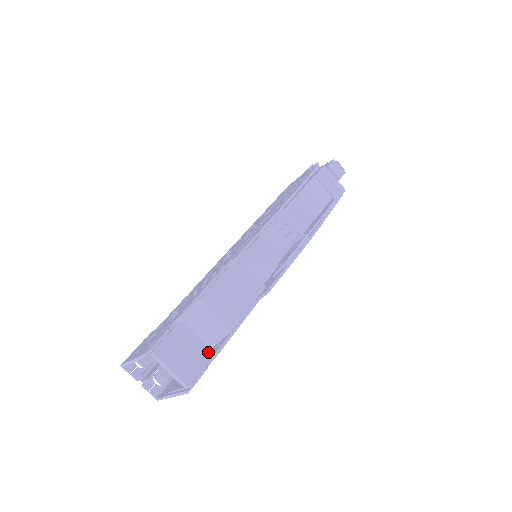
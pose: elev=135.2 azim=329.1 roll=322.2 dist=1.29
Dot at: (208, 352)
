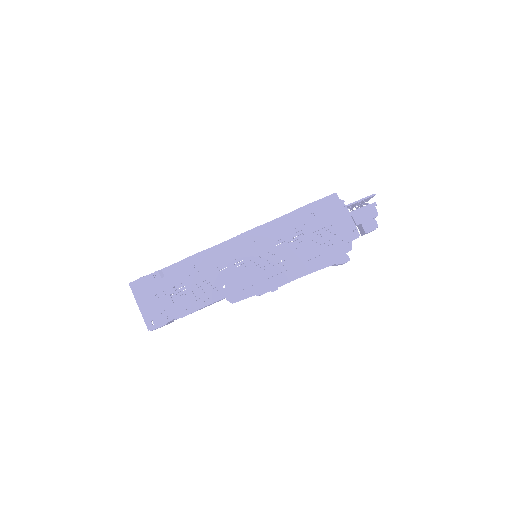
Dot at: occluded
